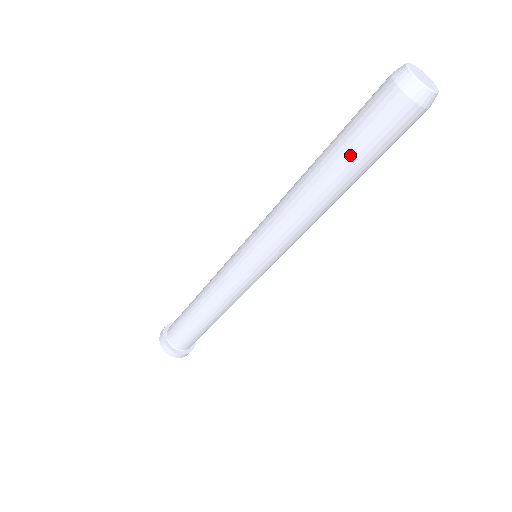
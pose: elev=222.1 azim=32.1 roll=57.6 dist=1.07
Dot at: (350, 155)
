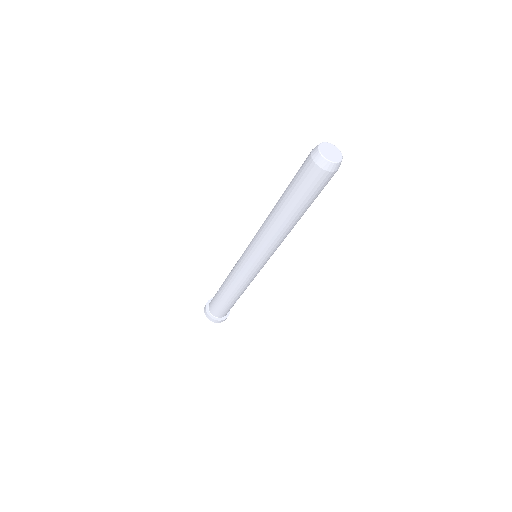
Dot at: (293, 197)
